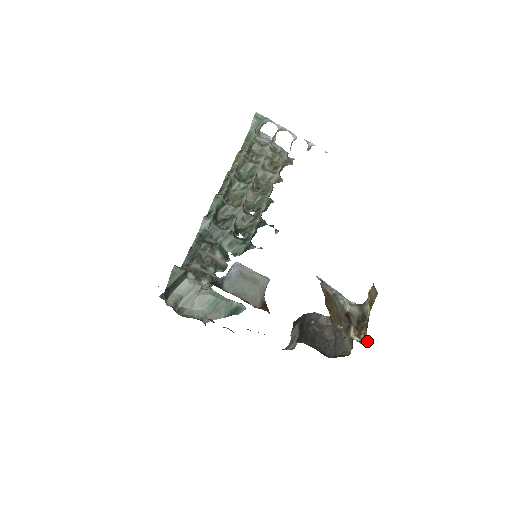
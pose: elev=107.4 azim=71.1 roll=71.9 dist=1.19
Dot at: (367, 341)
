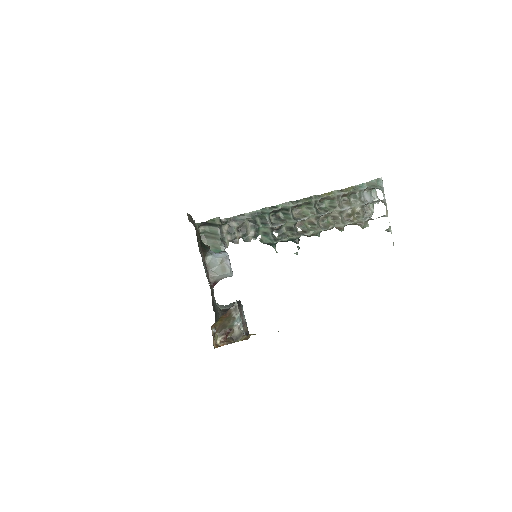
Dot at: occluded
